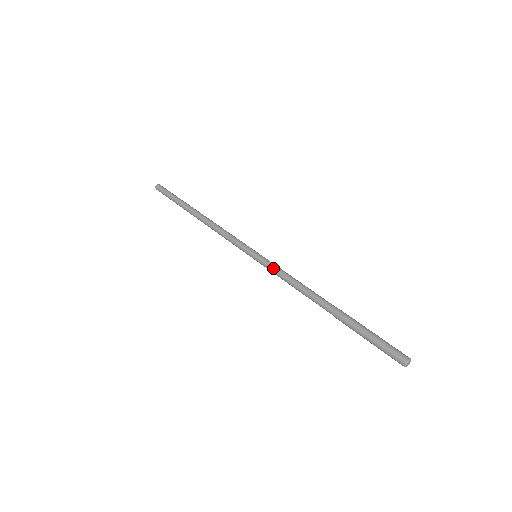
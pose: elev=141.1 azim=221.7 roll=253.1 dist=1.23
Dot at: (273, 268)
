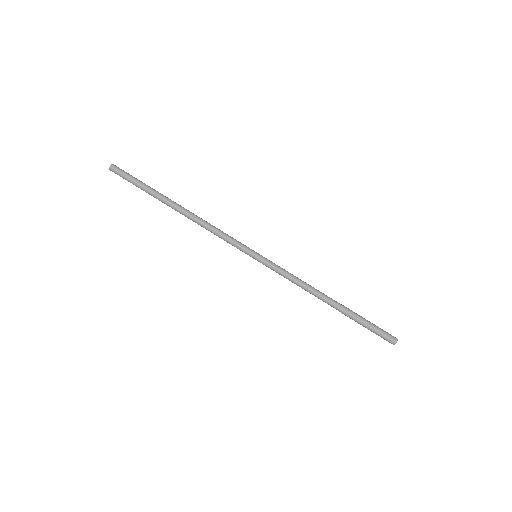
Dot at: (277, 271)
